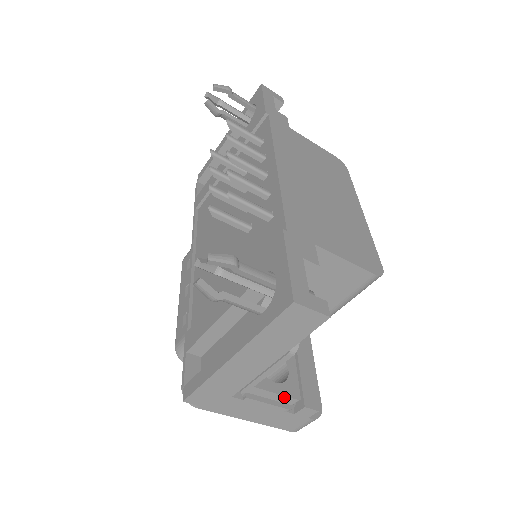
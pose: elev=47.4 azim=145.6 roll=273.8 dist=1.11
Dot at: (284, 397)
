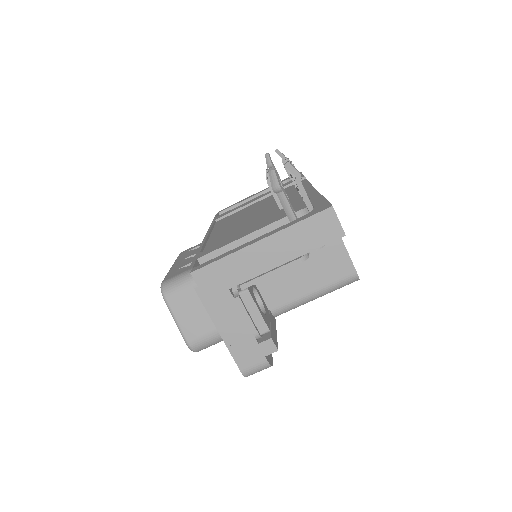
Dot at: (261, 319)
